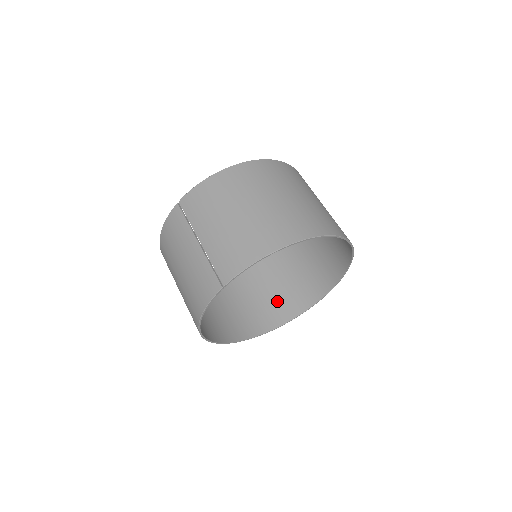
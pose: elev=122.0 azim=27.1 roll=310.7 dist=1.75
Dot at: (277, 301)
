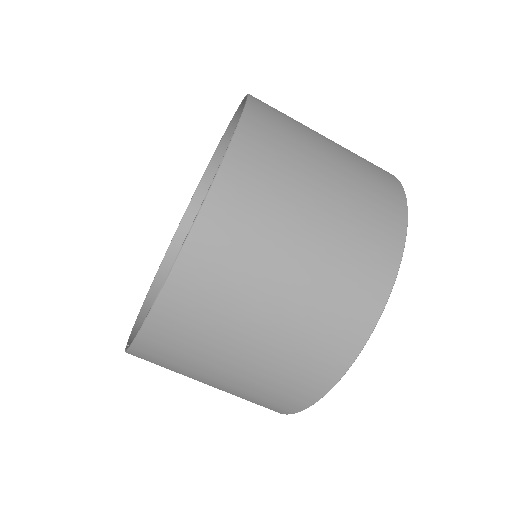
Dot at: occluded
